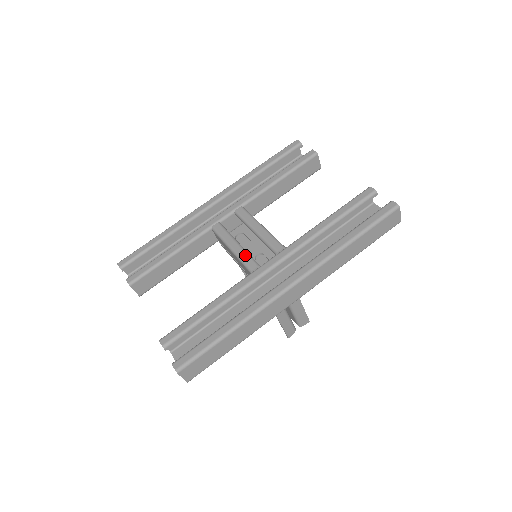
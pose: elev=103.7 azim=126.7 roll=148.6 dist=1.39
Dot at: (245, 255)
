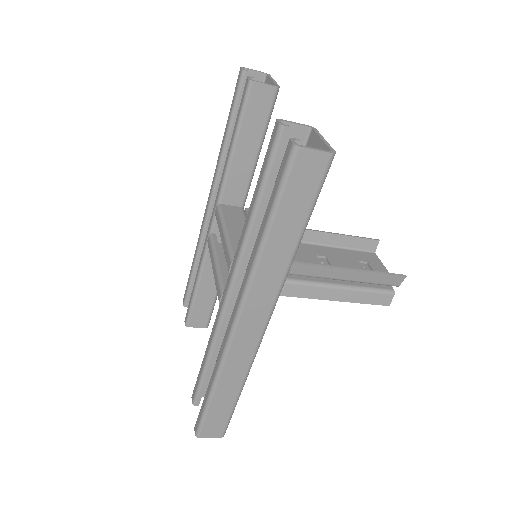
Dot at: (216, 281)
